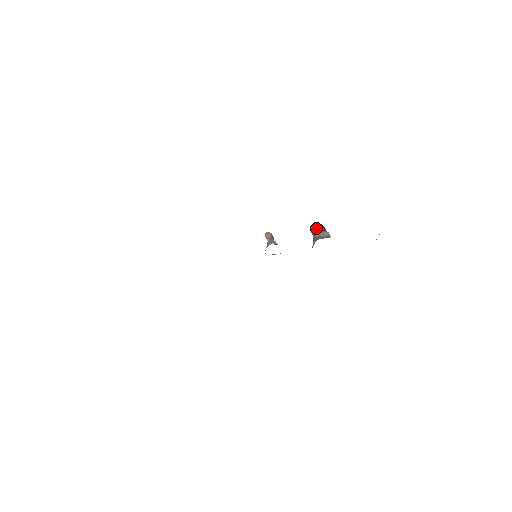
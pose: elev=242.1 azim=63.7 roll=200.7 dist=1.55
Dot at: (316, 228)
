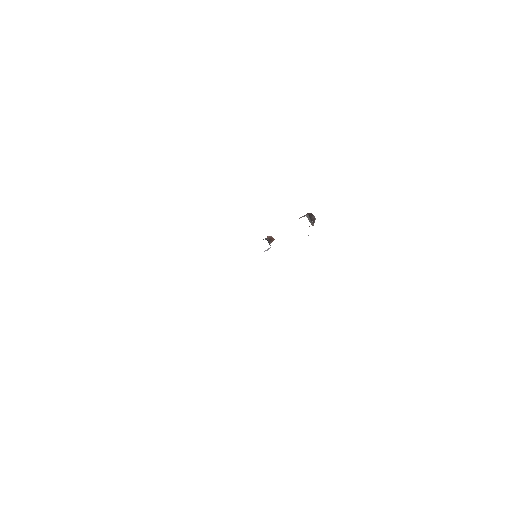
Dot at: occluded
